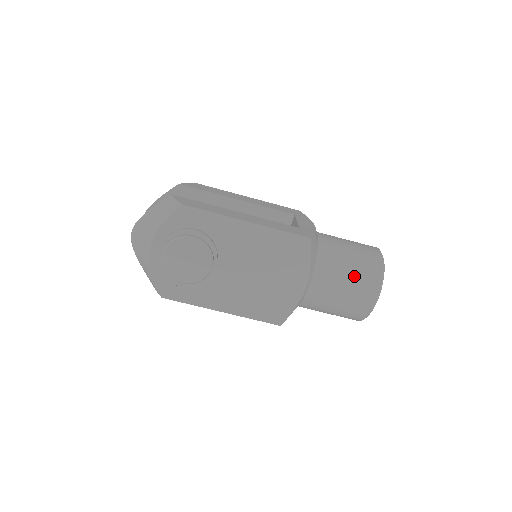
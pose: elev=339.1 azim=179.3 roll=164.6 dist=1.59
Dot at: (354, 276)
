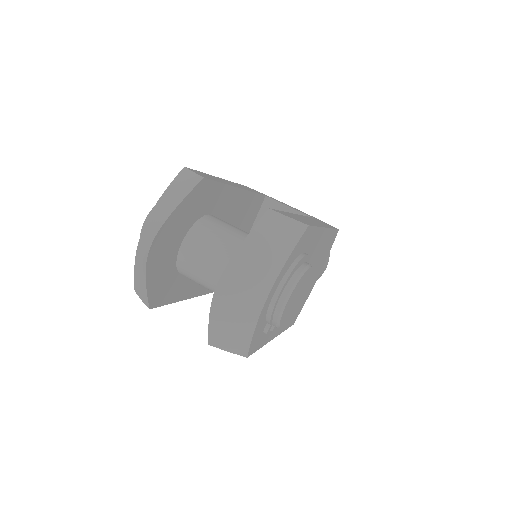
Dot at: occluded
